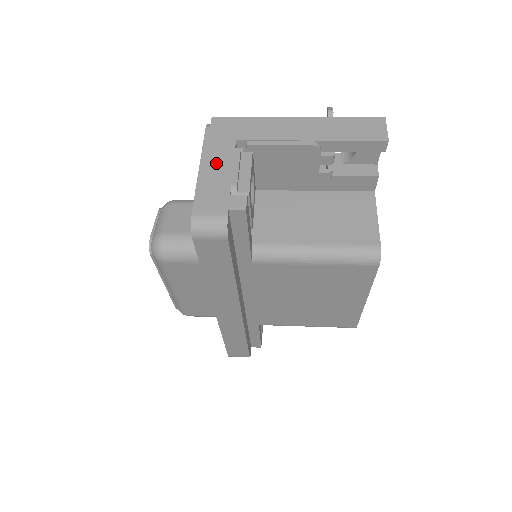
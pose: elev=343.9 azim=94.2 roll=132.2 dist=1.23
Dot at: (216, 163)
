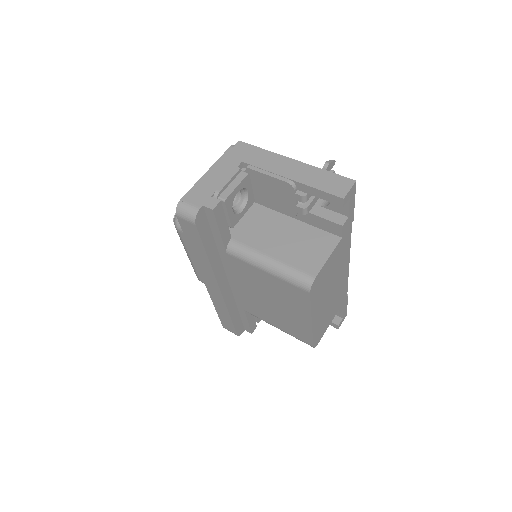
Dot at: (218, 172)
